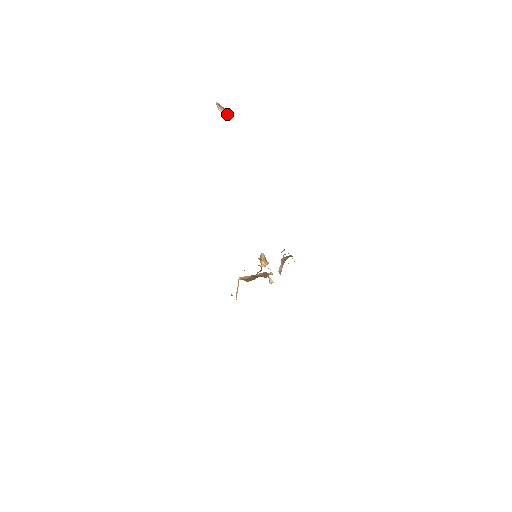
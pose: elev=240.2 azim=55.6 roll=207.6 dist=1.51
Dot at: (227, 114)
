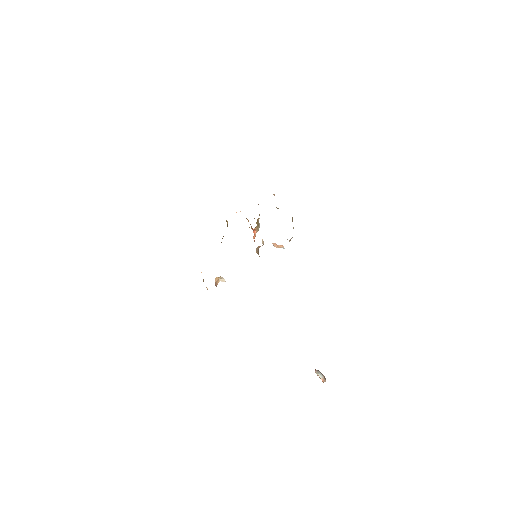
Dot at: (325, 380)
